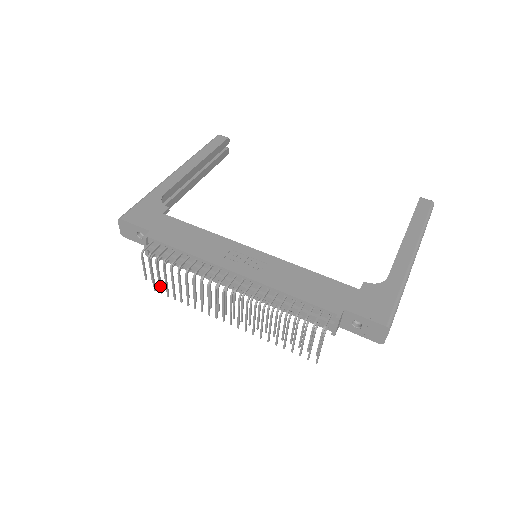
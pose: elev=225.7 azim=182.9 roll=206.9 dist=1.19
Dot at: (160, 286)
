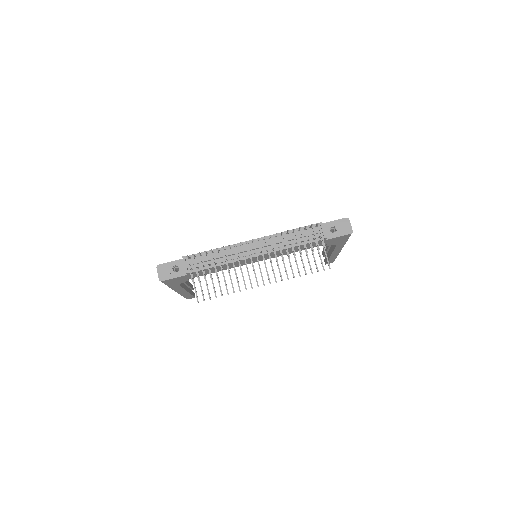
Dot at: (202, 292)
